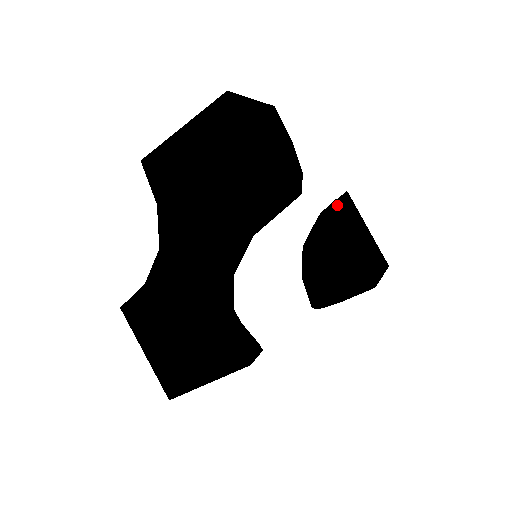
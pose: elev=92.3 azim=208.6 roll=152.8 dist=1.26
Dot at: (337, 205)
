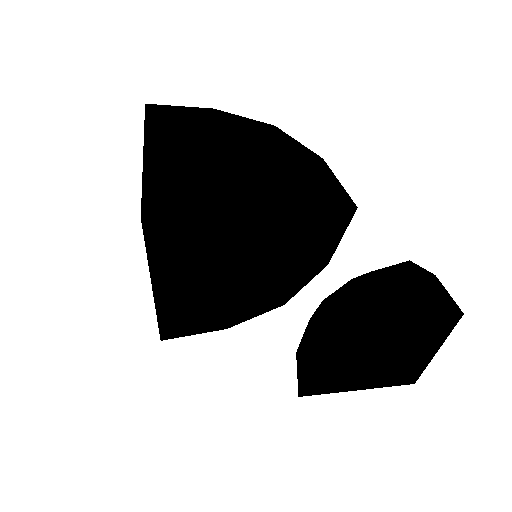
Dot at: (392, 320)
